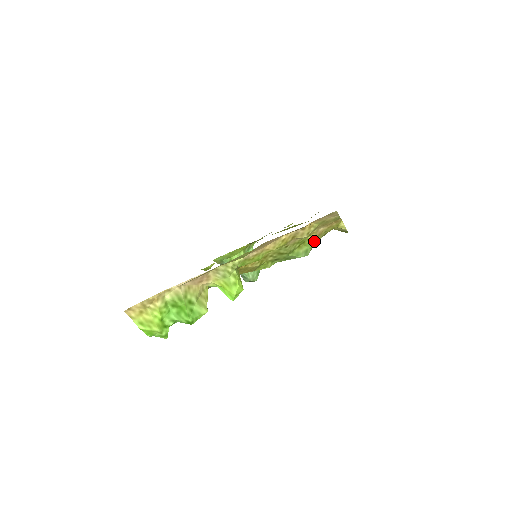
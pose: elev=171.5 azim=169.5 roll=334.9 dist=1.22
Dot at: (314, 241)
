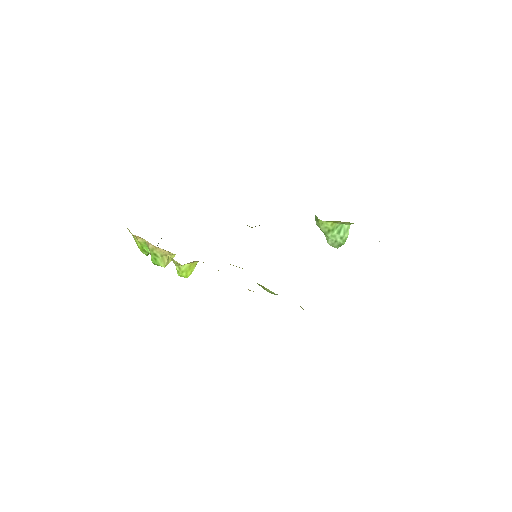
Dot at: occluded
